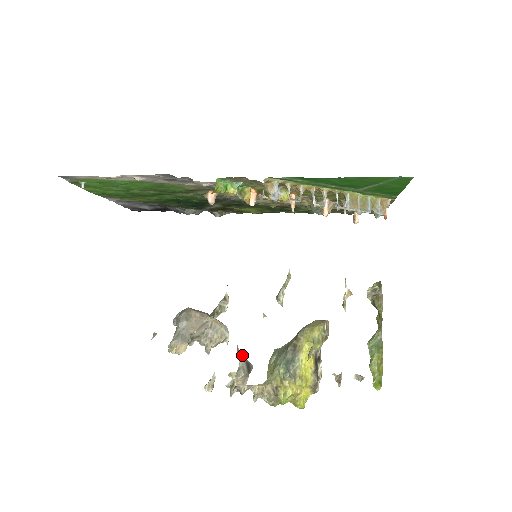
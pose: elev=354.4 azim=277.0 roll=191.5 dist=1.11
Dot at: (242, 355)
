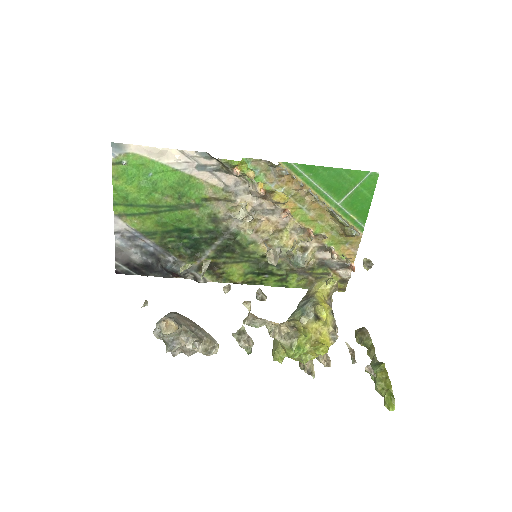
Dot at: (269, 247)
